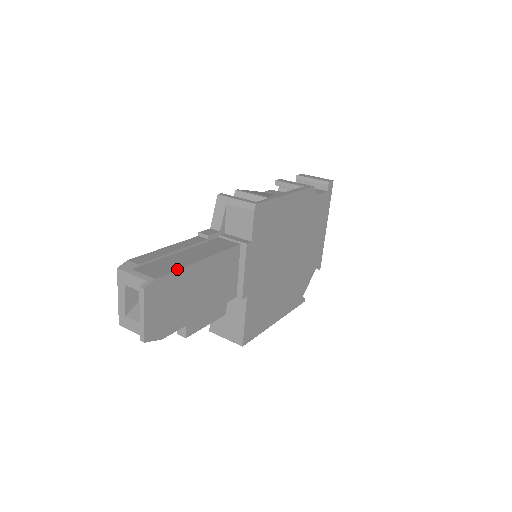
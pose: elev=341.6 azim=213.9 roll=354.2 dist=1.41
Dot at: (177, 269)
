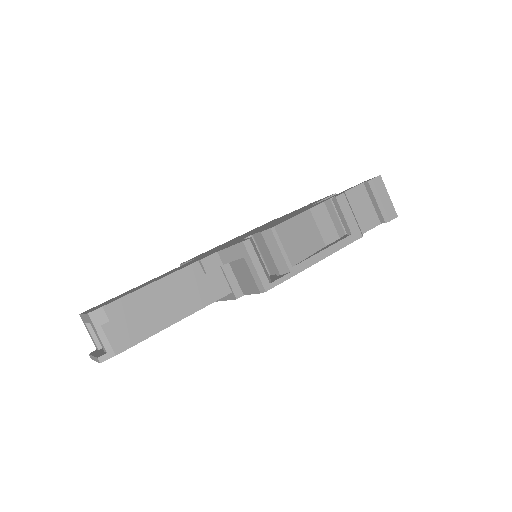
Dot at: (144, 339)
